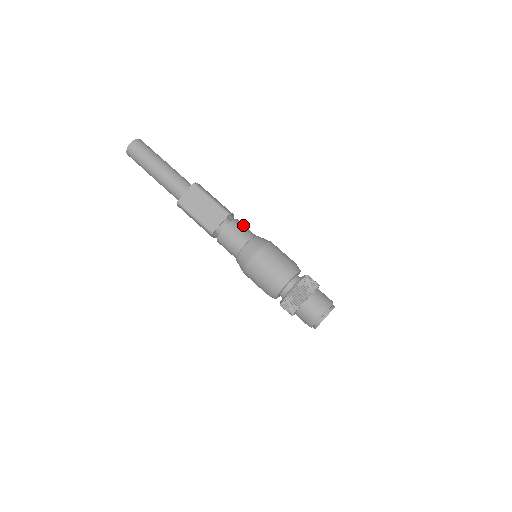
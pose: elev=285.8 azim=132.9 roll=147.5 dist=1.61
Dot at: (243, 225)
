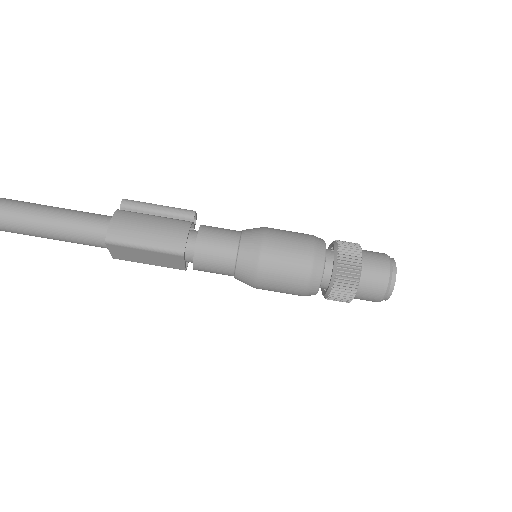
Dot at: (211, 246)
